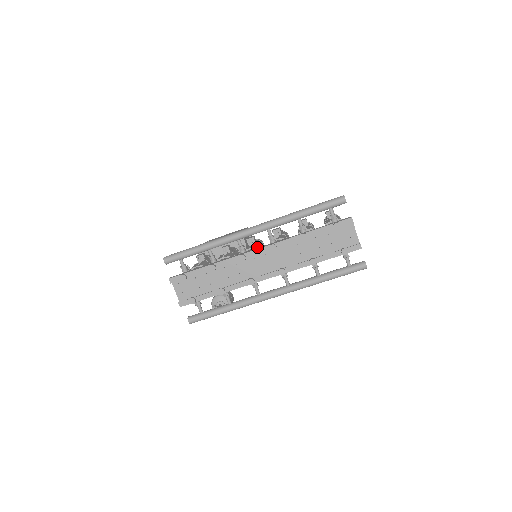
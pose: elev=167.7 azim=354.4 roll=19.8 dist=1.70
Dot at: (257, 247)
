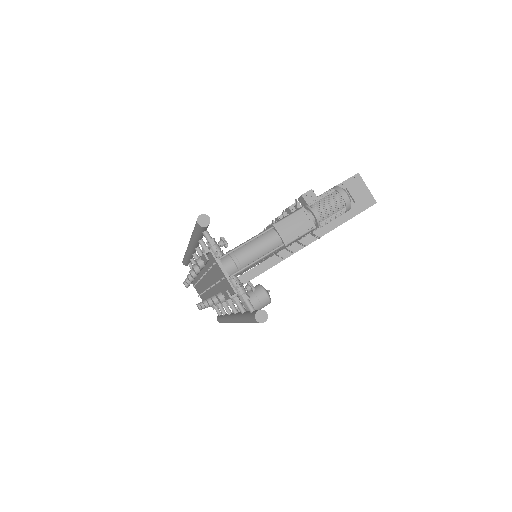
Dot at: occluded
